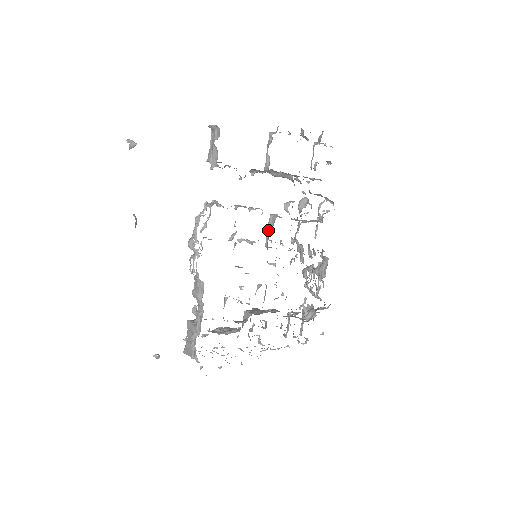
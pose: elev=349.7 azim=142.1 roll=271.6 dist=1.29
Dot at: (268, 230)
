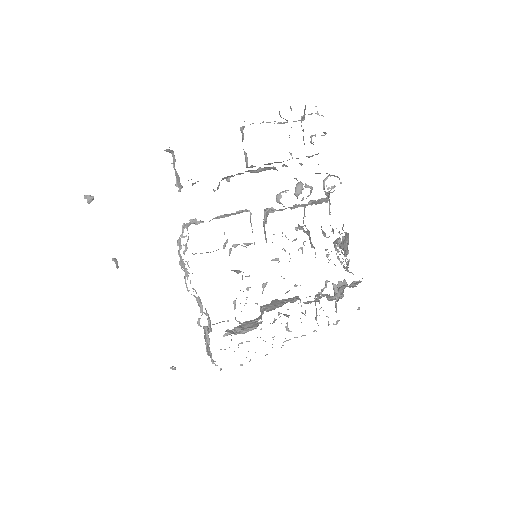
Dot at: (264, 227)
